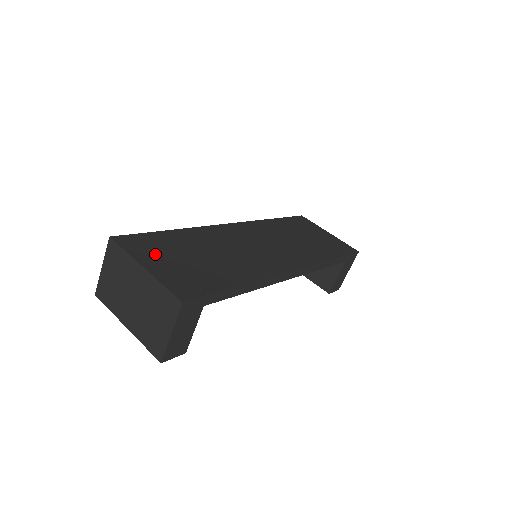
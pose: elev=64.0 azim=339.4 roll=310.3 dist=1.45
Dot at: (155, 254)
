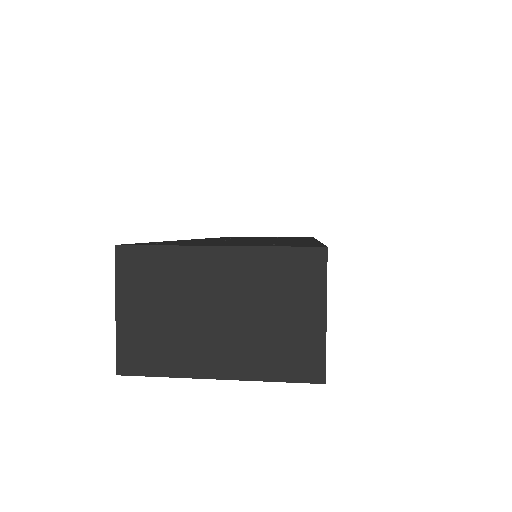
Dot at: (198, 244)
